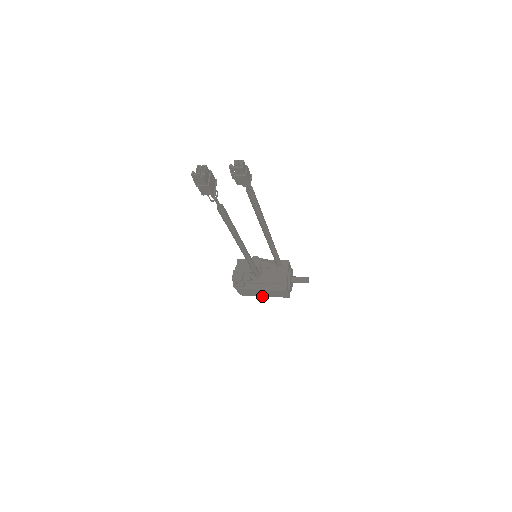
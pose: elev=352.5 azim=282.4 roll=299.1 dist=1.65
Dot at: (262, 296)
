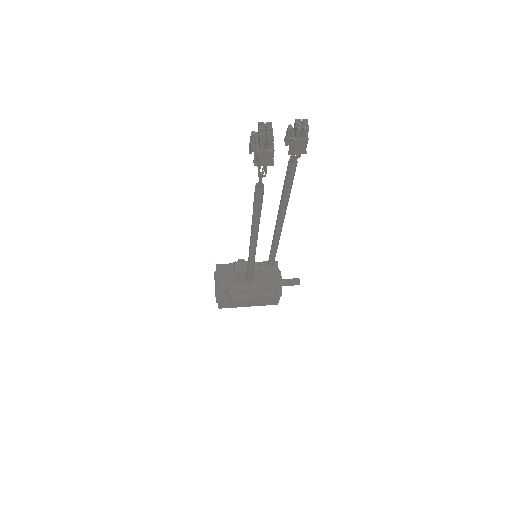
Dot at: (245, 306)
